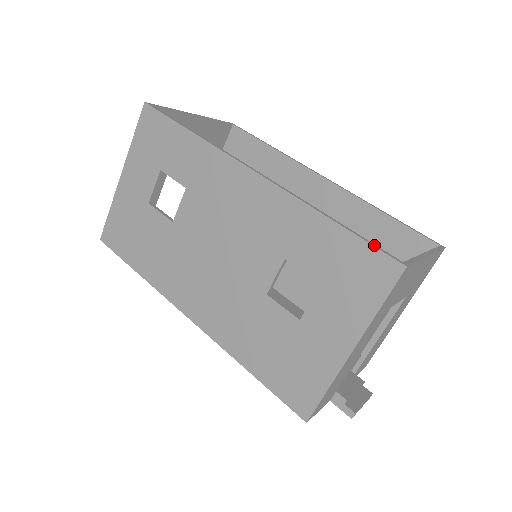
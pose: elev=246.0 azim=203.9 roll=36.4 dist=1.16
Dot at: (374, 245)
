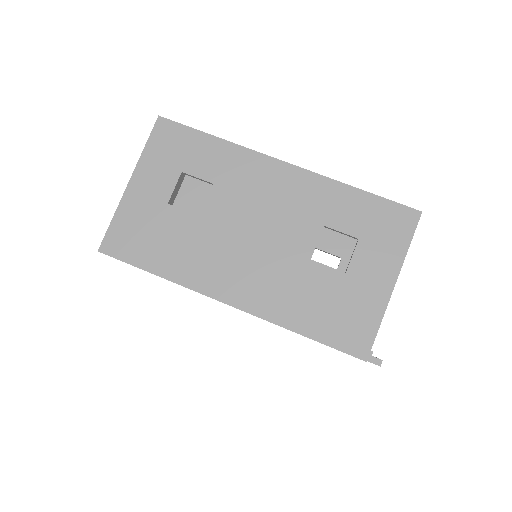
Dot at: (395, 202)
